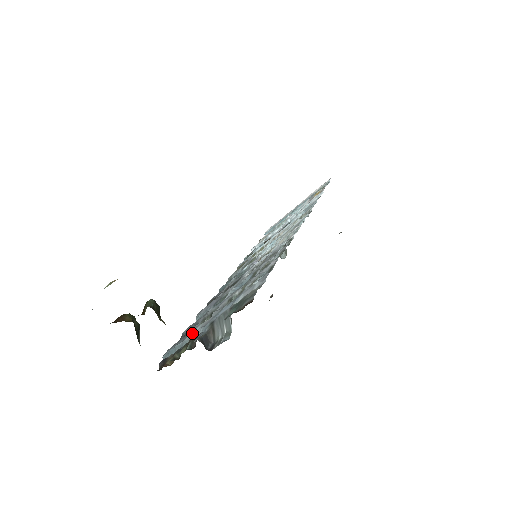
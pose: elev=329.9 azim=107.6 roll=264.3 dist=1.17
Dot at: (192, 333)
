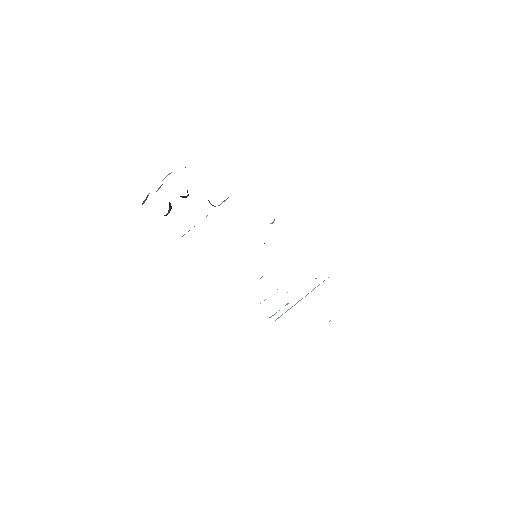
Dot at: occluded
